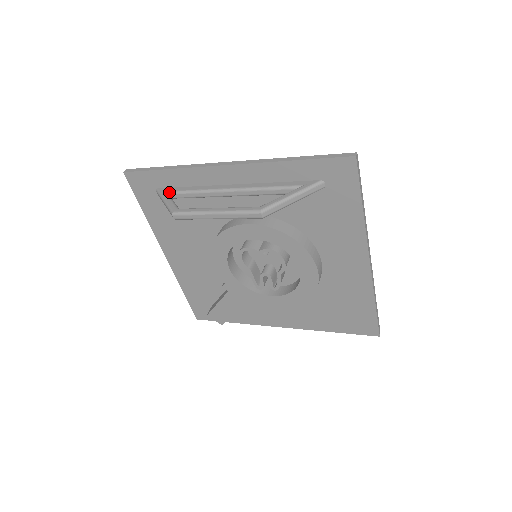
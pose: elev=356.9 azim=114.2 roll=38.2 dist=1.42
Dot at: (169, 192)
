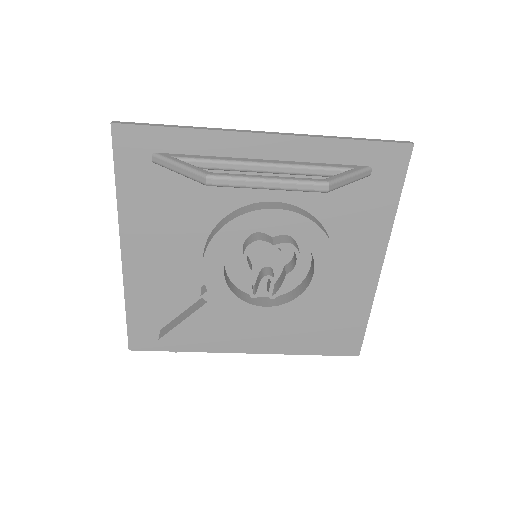
Dot at: (178, 158)
